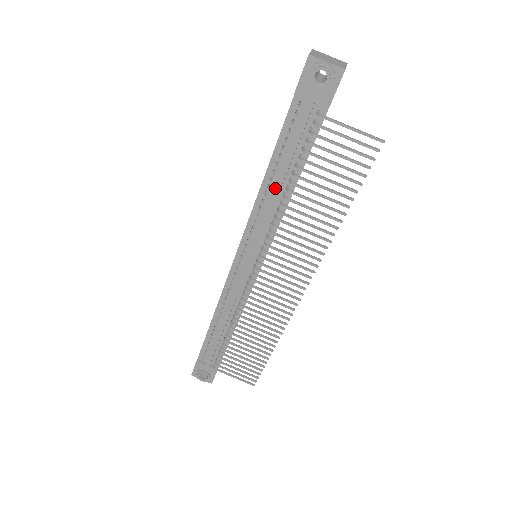
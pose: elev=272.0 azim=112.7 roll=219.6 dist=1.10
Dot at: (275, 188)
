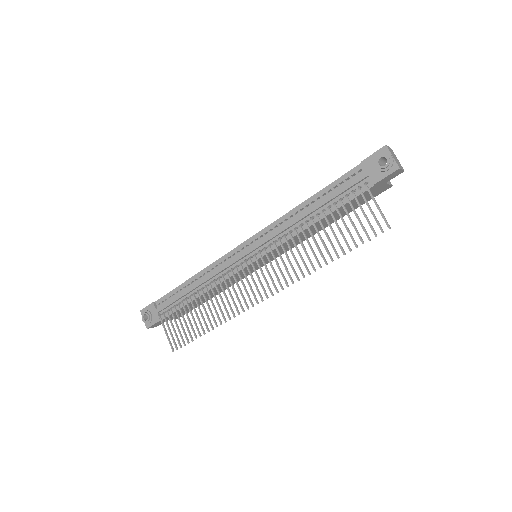
Dot at: (305, 212)
